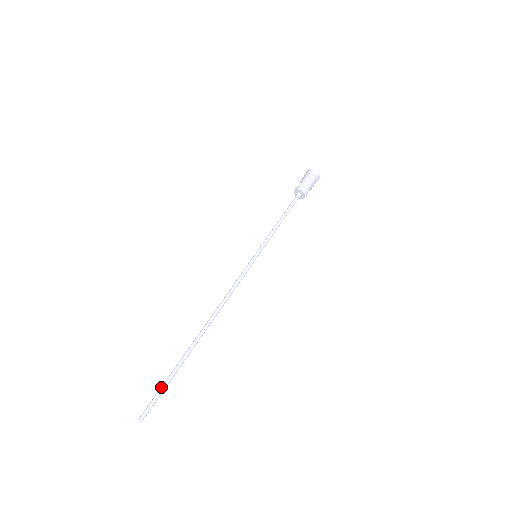
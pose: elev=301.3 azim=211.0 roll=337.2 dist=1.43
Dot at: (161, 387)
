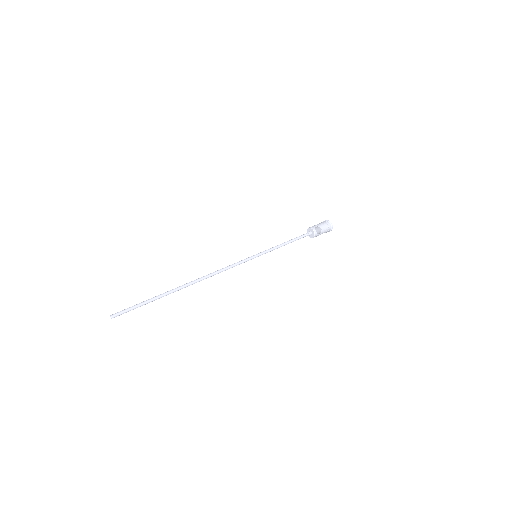
Dot at: (138, 304)
